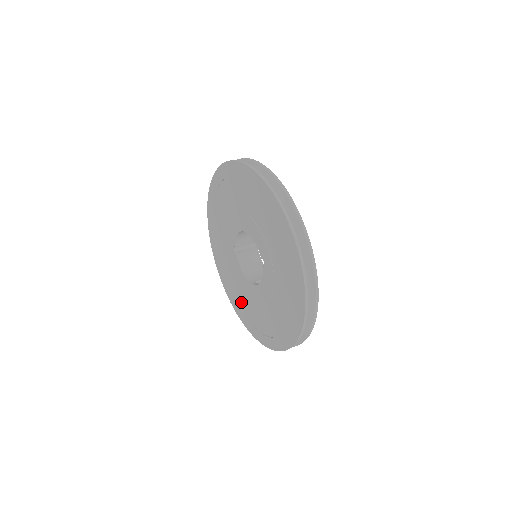
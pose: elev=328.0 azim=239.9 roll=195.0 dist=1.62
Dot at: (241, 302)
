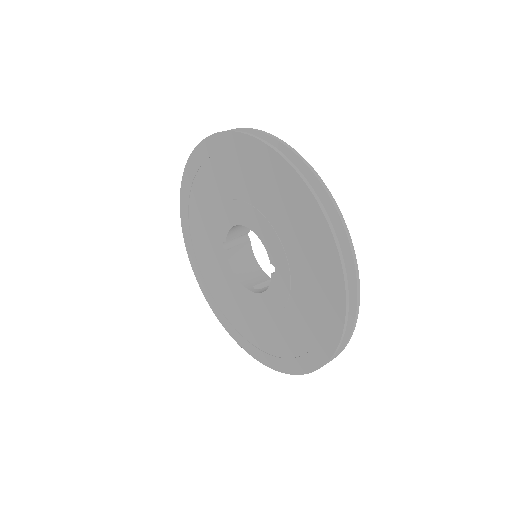
Dot at: (227, 308)
